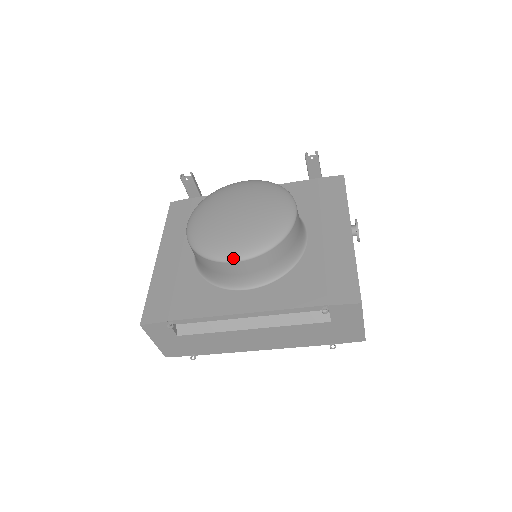
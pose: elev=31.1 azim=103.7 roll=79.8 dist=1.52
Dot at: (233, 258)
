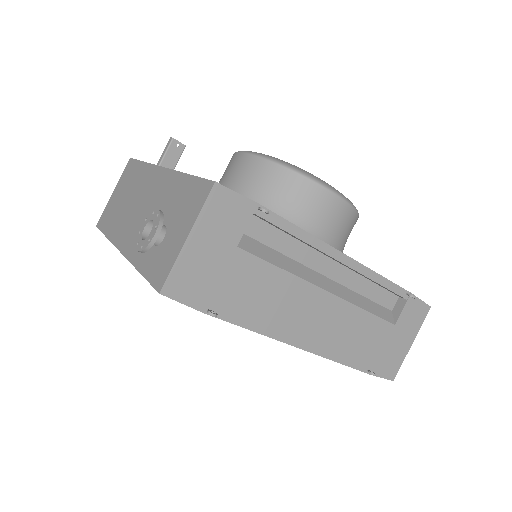
Dot at: (337, 191)
